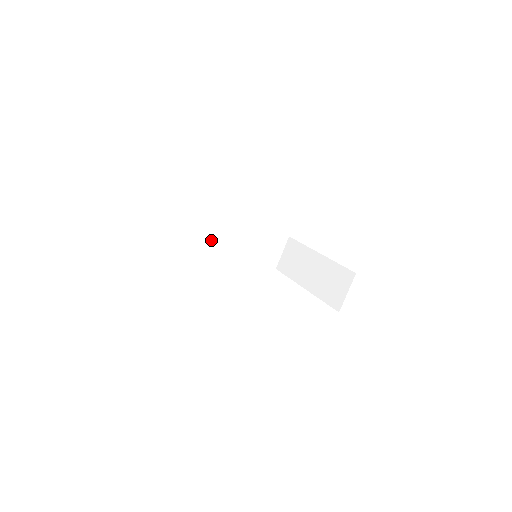
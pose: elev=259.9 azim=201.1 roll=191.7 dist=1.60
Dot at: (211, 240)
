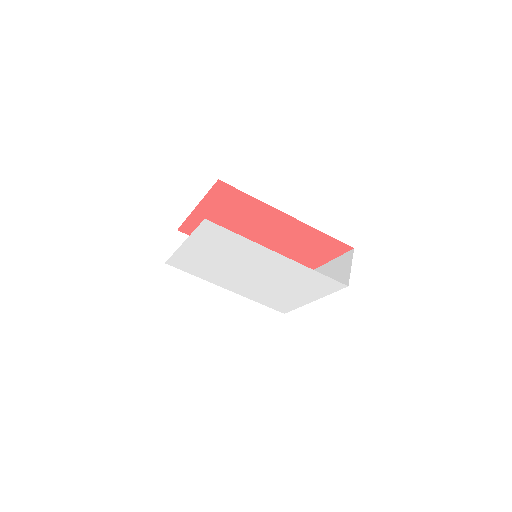
Dot at: occluded
